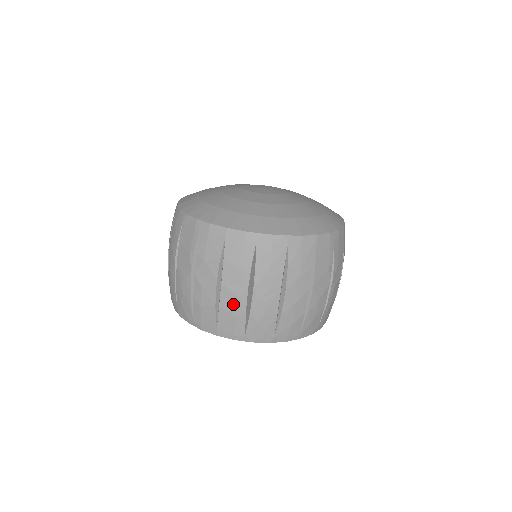
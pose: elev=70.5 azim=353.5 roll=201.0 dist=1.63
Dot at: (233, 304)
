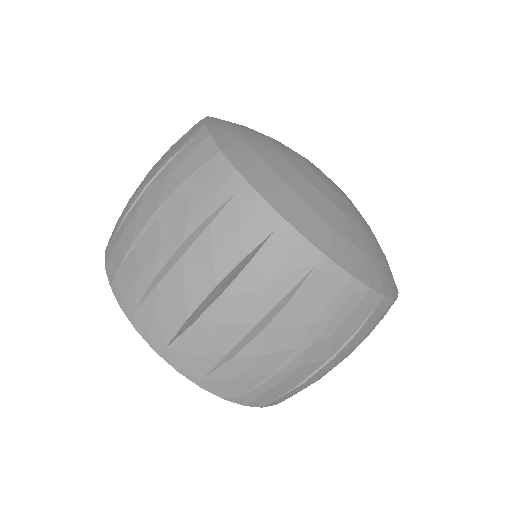
Dot at: (149, 255)
